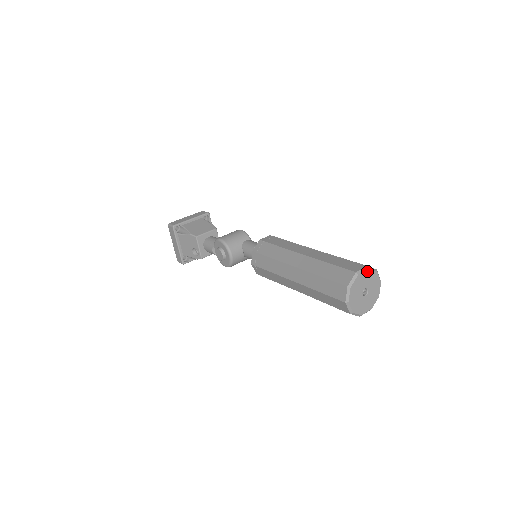
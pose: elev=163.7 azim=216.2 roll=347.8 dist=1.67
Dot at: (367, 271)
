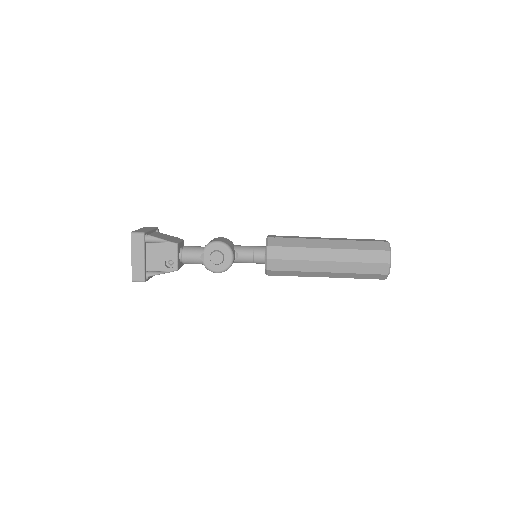
Dot at: occluded
